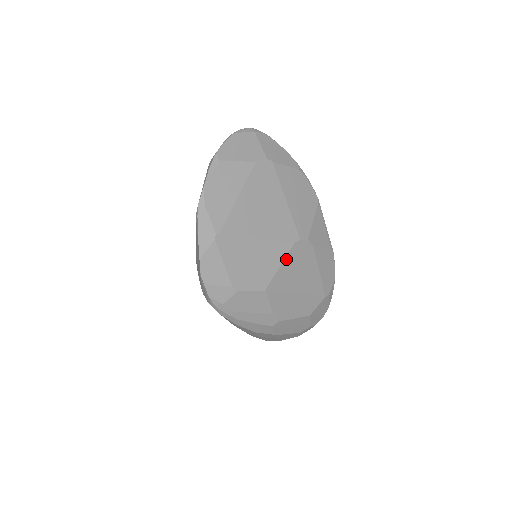
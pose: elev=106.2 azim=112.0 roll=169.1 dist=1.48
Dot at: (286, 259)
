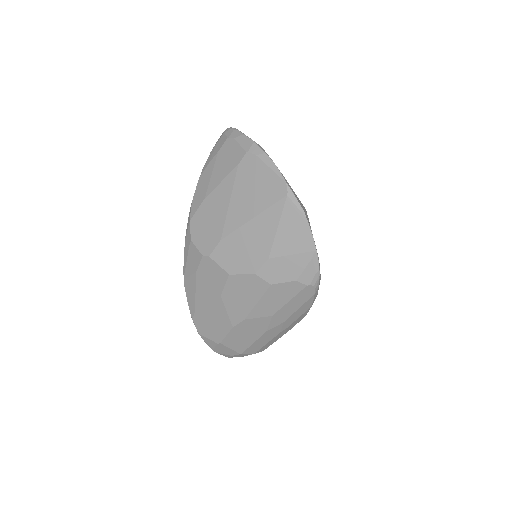
Dot at: occluded
